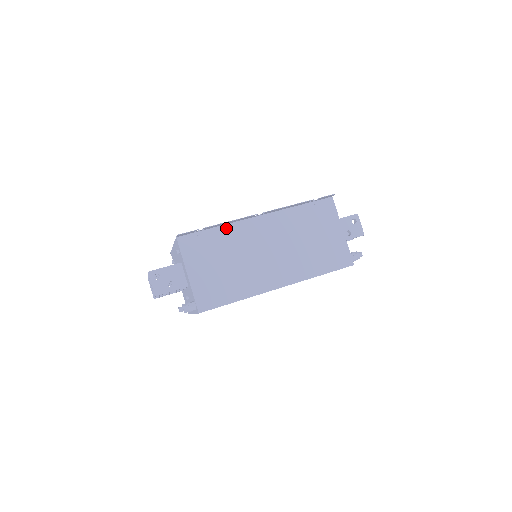
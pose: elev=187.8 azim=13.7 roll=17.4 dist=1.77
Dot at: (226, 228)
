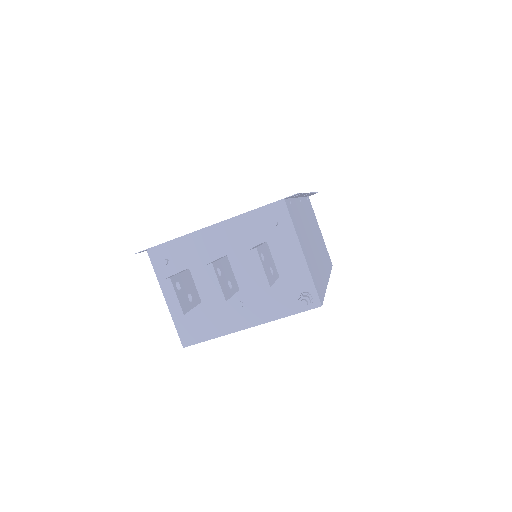
Dot at: (295, 202)
